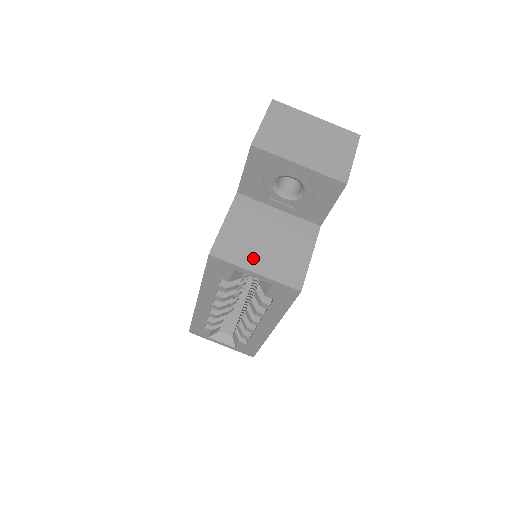
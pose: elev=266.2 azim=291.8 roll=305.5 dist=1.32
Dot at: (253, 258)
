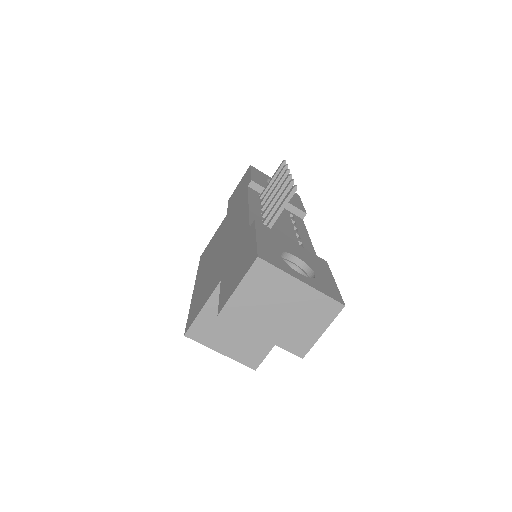
Dot at: (222, 342)
